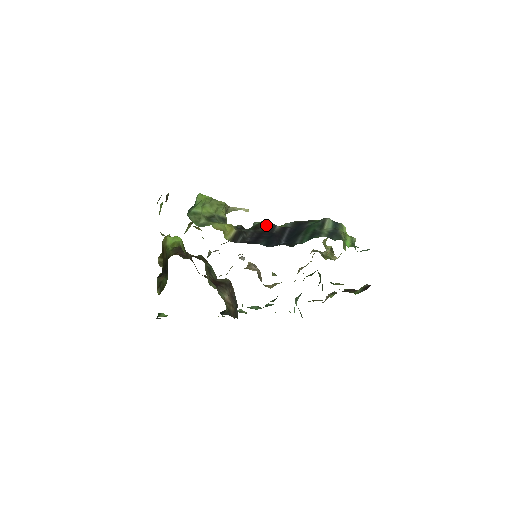
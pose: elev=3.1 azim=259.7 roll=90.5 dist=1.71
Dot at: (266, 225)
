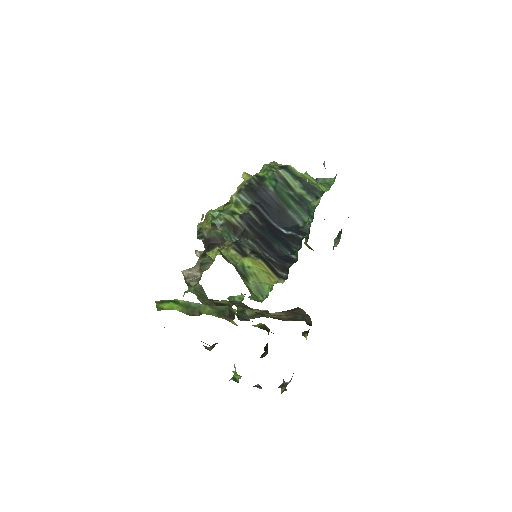
Dot at: (244, 222)
